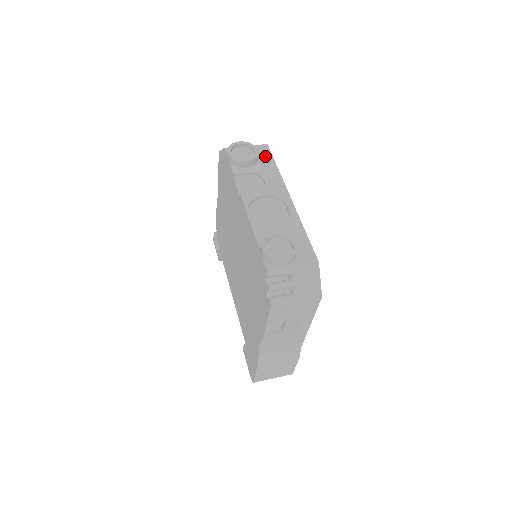
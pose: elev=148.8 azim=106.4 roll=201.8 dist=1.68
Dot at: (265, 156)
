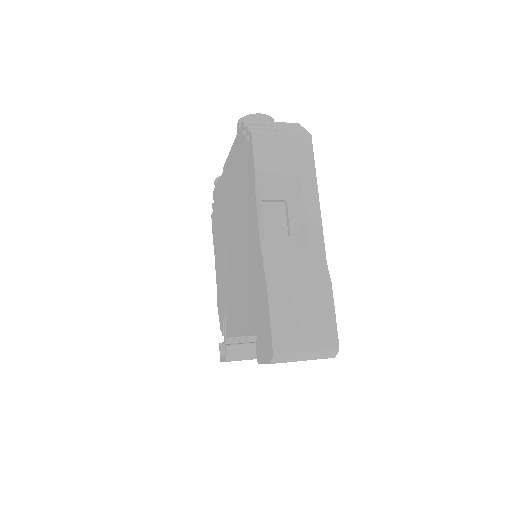
Dot at: occluded
